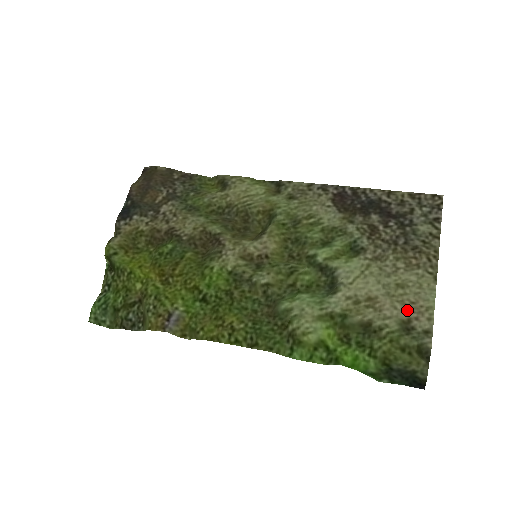
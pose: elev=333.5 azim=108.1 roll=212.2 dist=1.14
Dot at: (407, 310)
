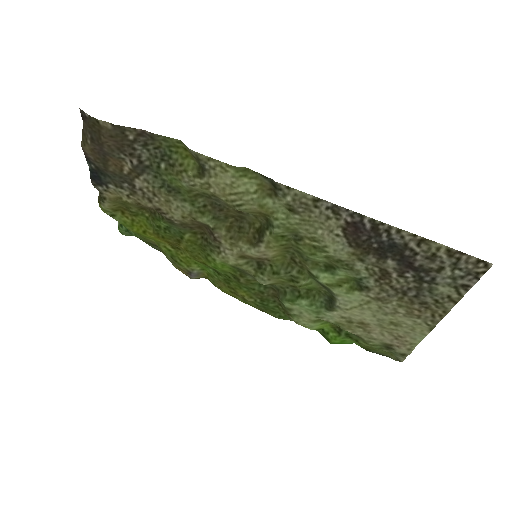
Dot at: (392, 340)
